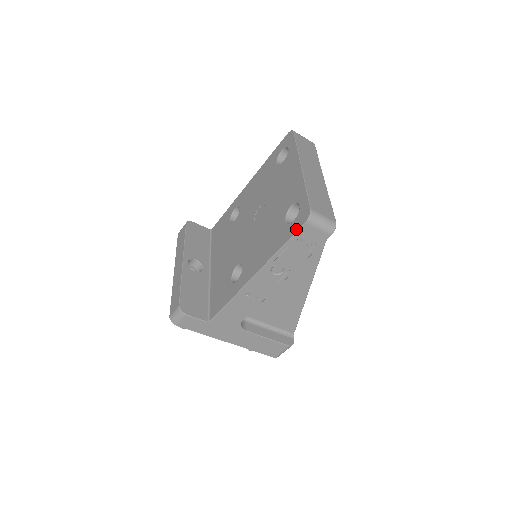
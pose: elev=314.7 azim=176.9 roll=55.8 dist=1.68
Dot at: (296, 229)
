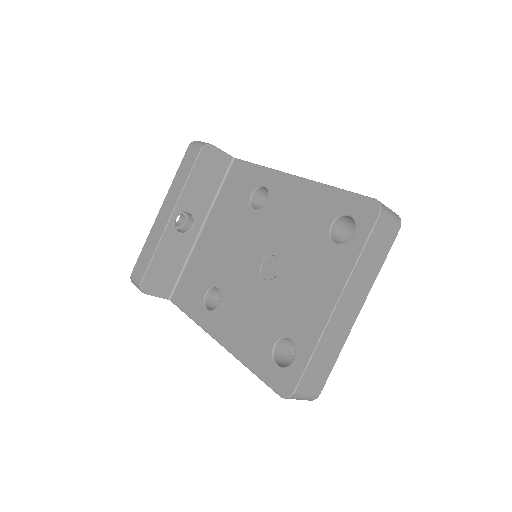
Dot at: (270, 383)
